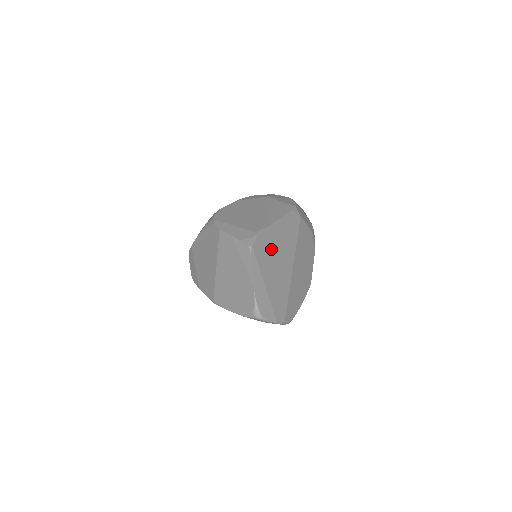
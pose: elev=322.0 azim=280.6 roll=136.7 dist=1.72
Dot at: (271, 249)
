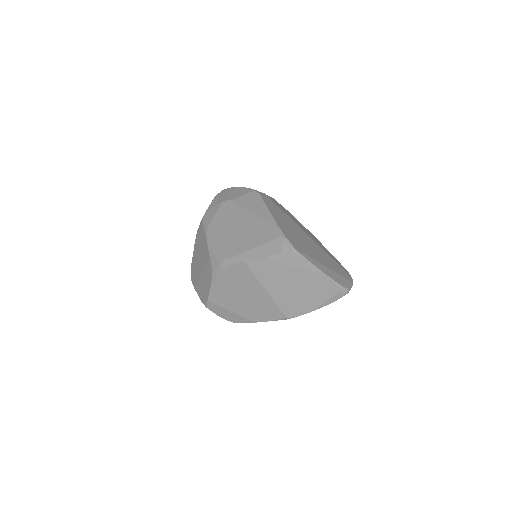
Dot at: (295, 237)
